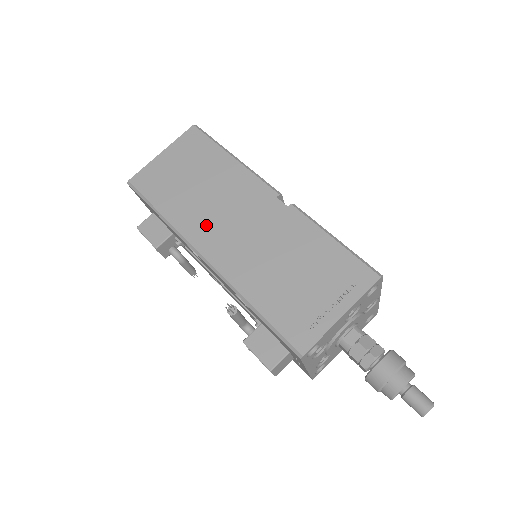
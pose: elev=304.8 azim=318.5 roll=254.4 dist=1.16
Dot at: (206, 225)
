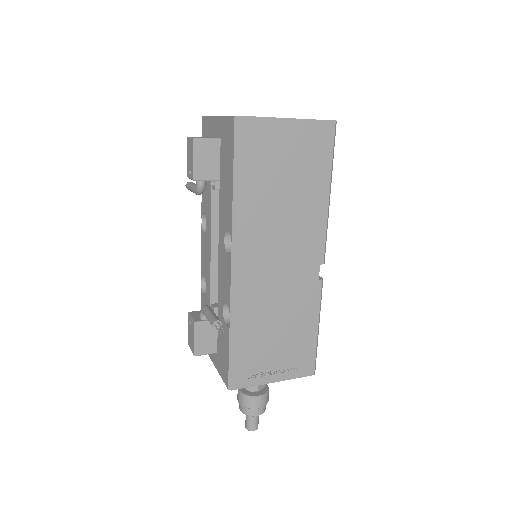
Dot at: (259, 239)
